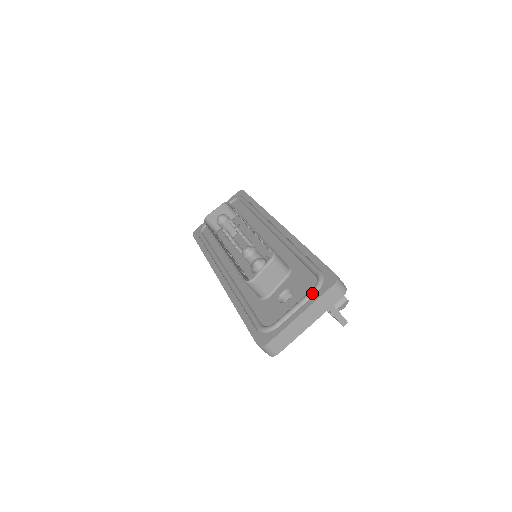
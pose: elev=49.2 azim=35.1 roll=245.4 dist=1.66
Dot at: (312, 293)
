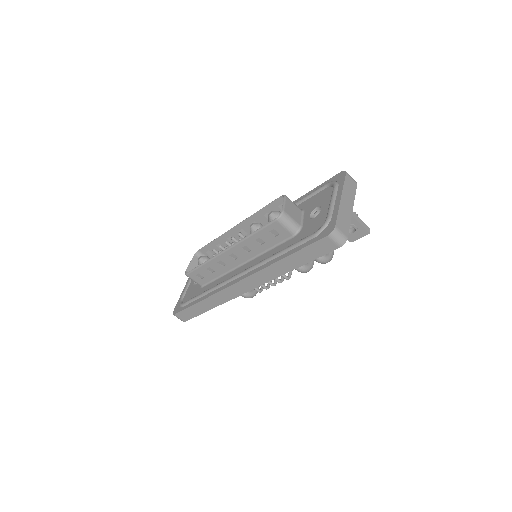
Dot at: (336, 187)
